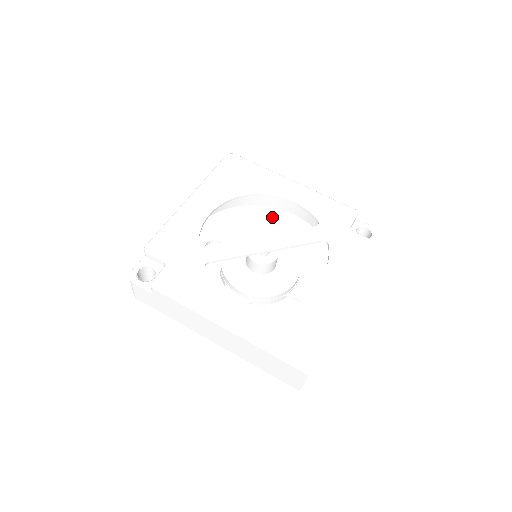
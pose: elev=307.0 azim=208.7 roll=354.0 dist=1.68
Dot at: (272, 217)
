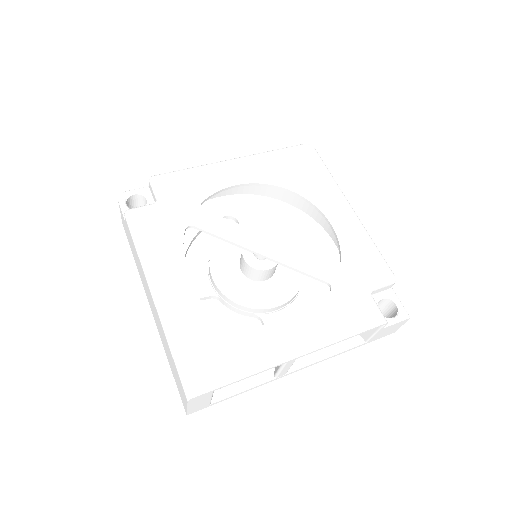
Dot at: (311, 233)
